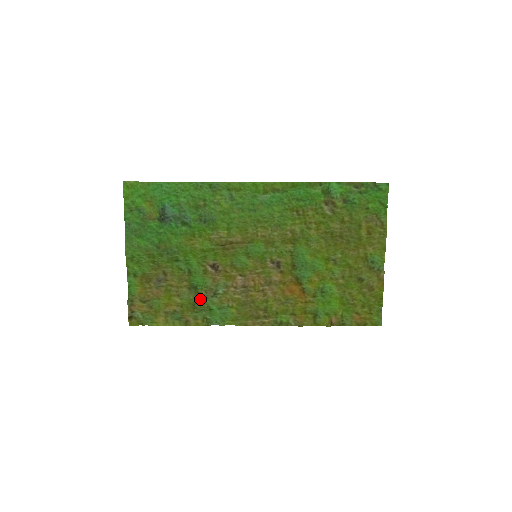
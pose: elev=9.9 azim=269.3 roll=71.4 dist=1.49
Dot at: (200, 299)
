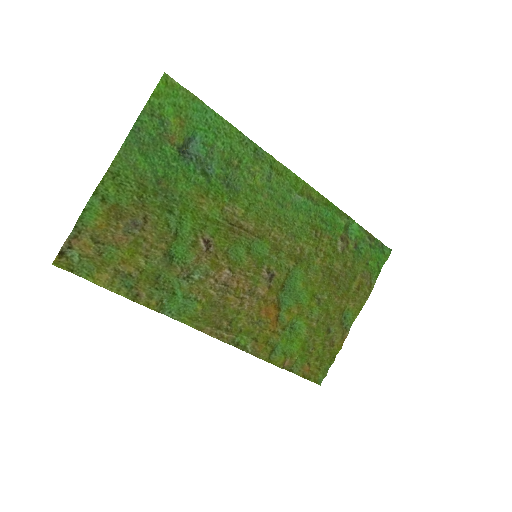
Dot at: (168, 274)
